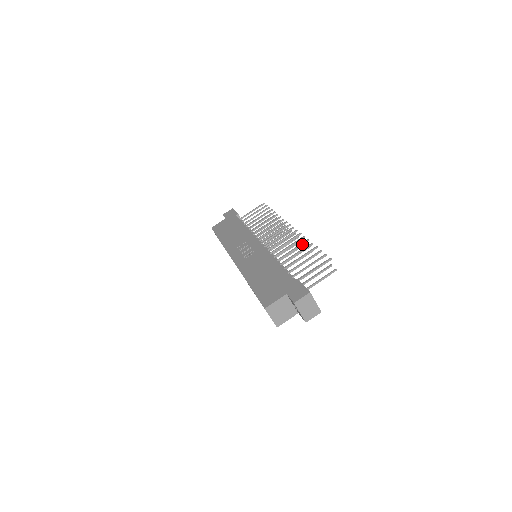
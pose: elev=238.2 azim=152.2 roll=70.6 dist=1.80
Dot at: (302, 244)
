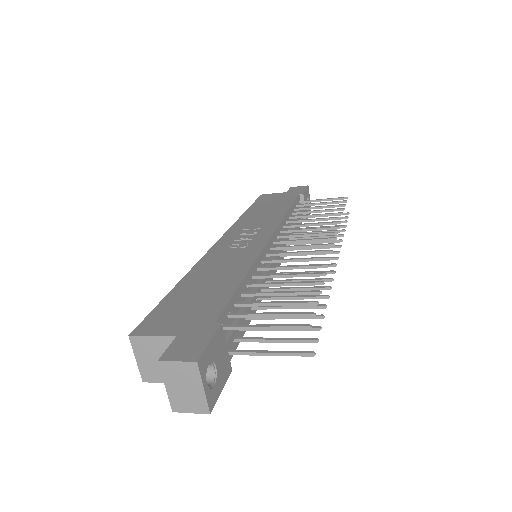
Dot at: (310, 274)
